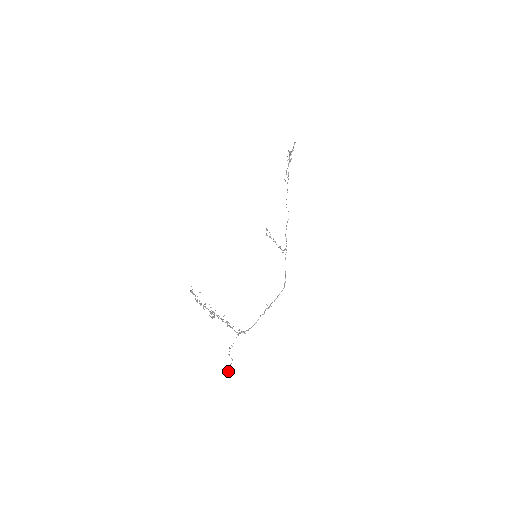
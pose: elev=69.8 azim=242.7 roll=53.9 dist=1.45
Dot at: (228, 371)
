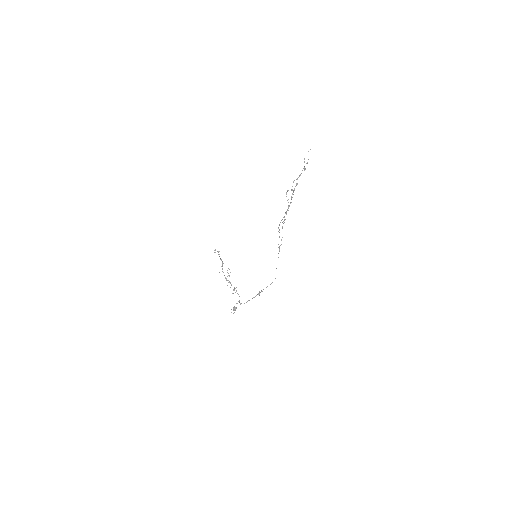
Dot at: (234, 310)
